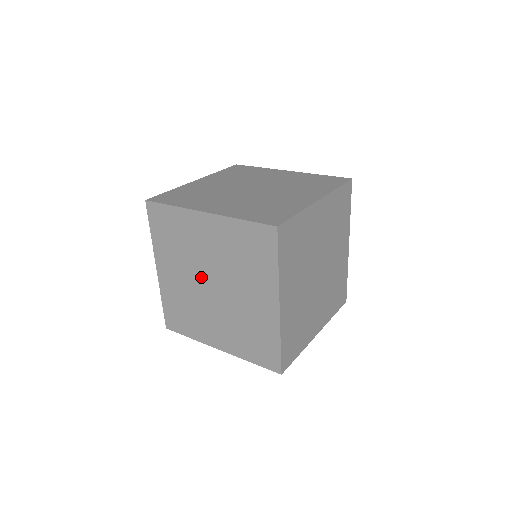
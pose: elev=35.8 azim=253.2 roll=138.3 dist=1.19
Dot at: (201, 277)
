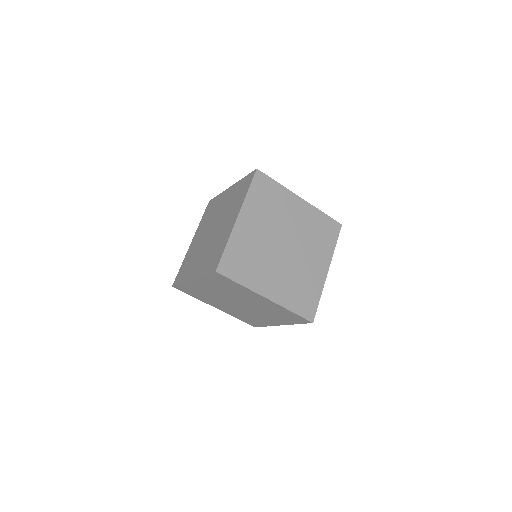
Dot at: (233, 299)
